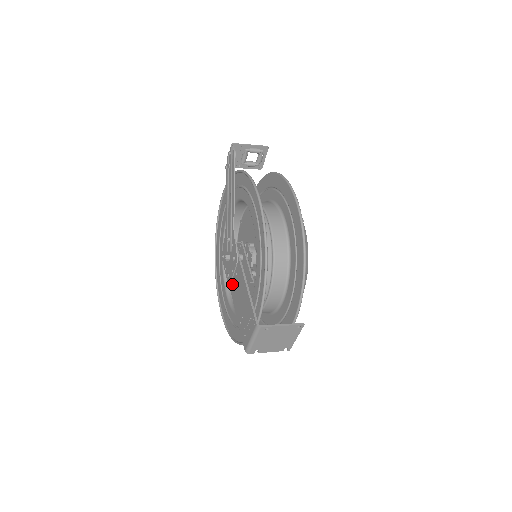
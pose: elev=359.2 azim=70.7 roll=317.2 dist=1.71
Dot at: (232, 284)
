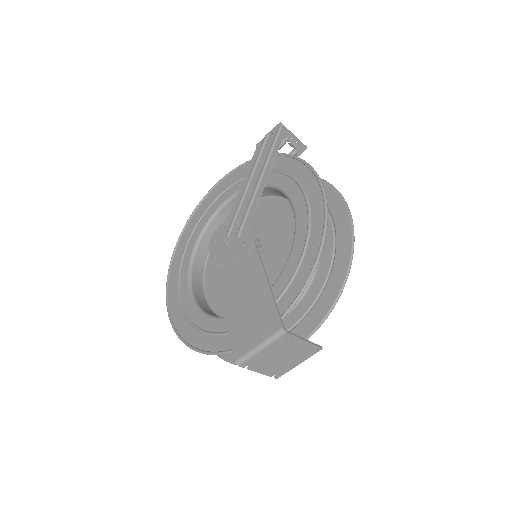
Dot at: (226, 276)
